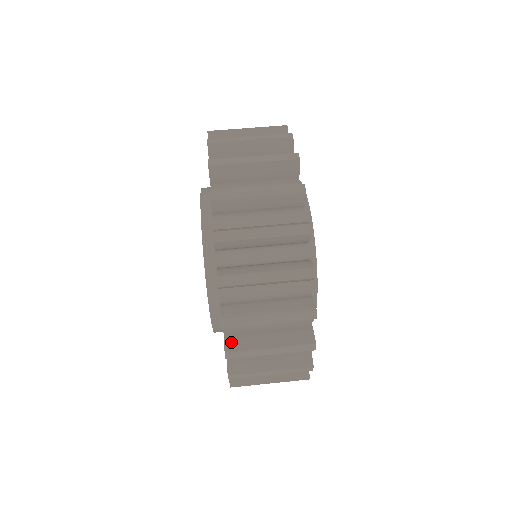
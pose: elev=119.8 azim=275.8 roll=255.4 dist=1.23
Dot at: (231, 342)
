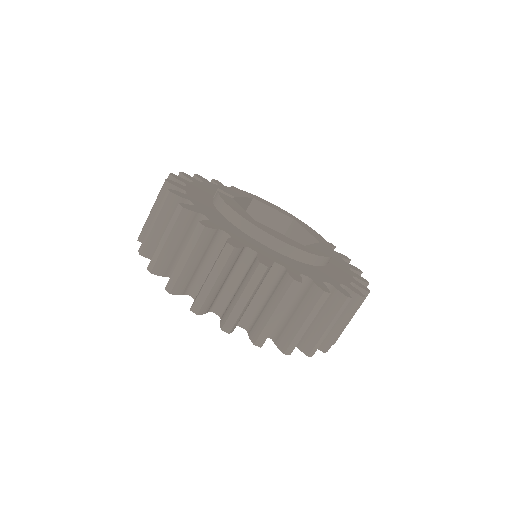
Dot at: (321, 345)
